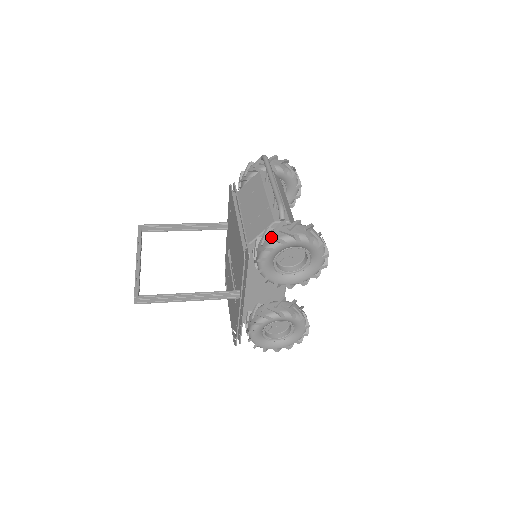
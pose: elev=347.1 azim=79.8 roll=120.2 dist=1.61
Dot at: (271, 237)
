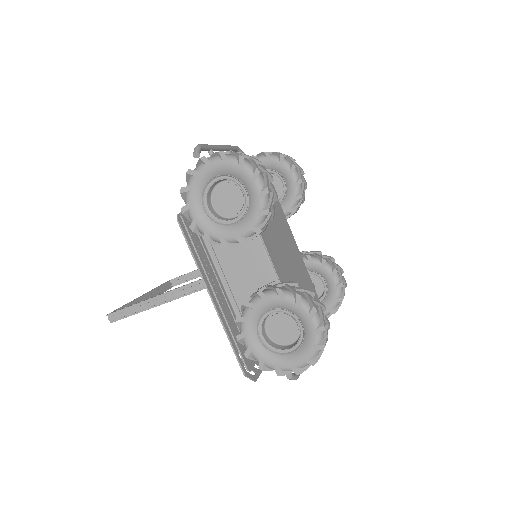
Dot at: (188, 177)
